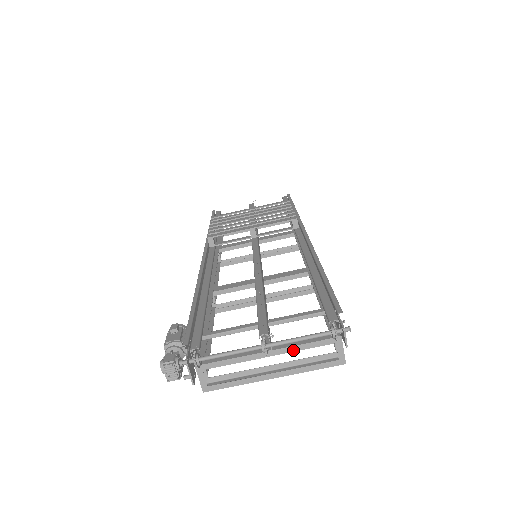
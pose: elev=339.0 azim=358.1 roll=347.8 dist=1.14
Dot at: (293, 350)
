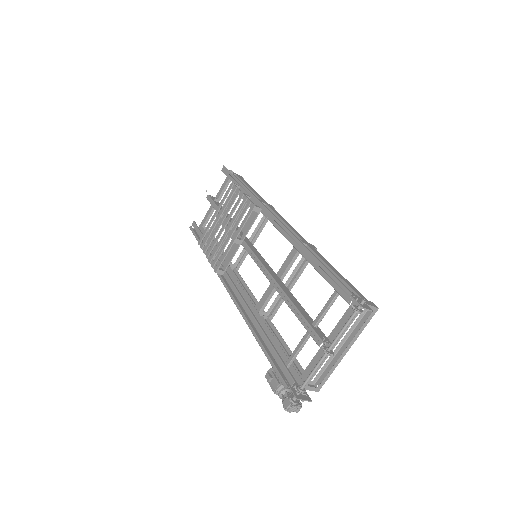
Dot at: (344, 333)
